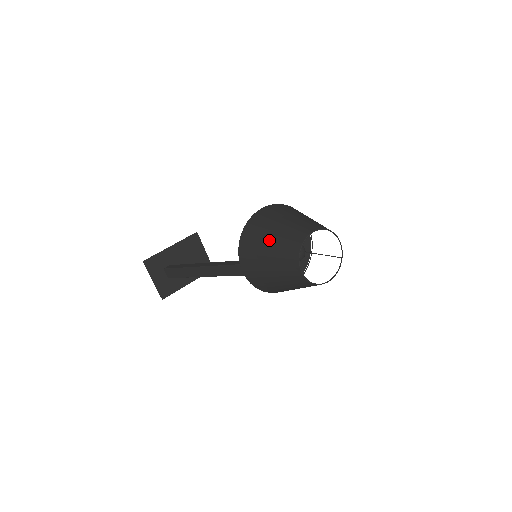
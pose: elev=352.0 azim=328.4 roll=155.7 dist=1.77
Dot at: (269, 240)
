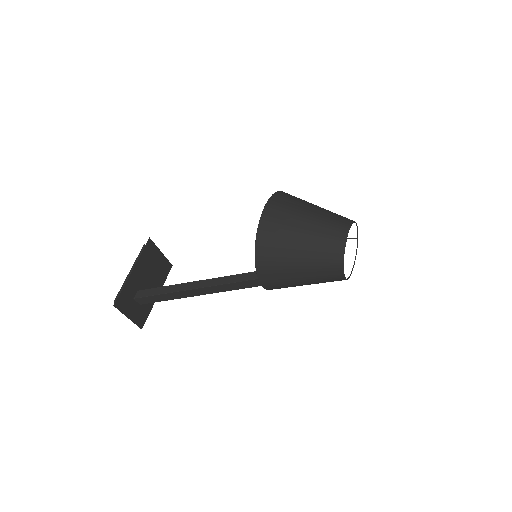
Dot at: (299, 252)
